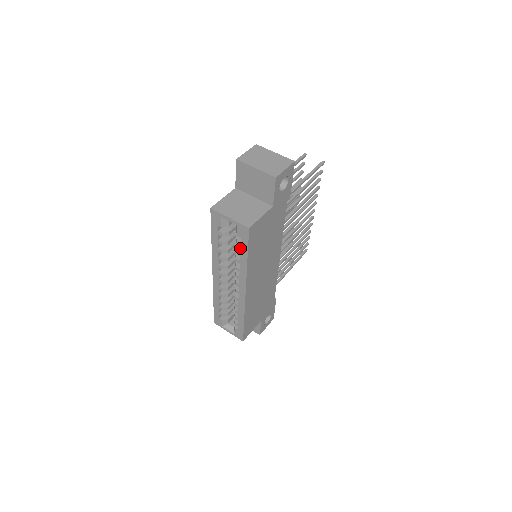
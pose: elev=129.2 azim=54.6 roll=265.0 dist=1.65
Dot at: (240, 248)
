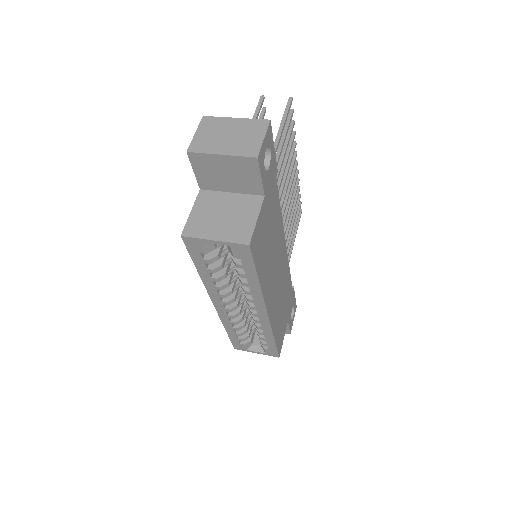
Dot at: occluded
